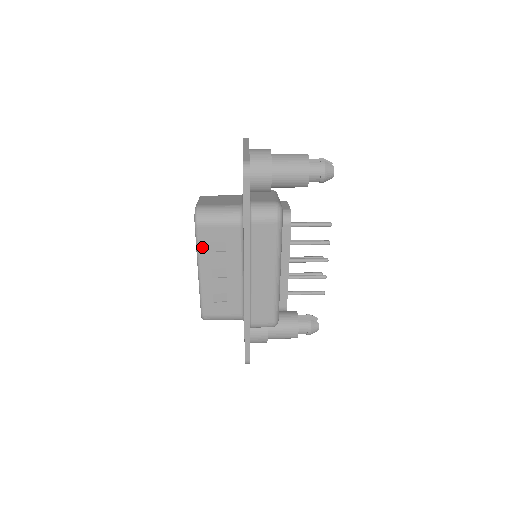
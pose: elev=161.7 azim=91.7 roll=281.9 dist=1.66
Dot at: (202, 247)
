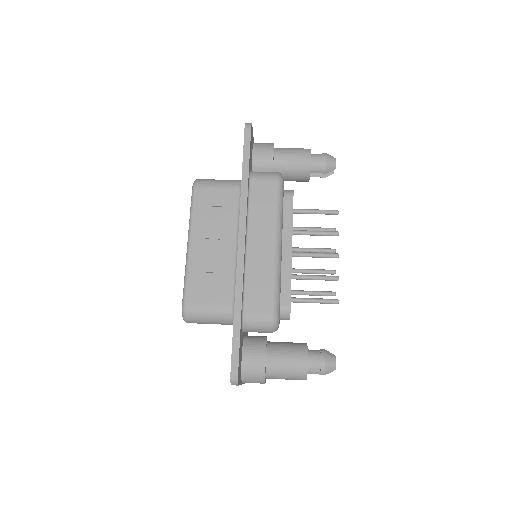
Dot at: (196, 212)
